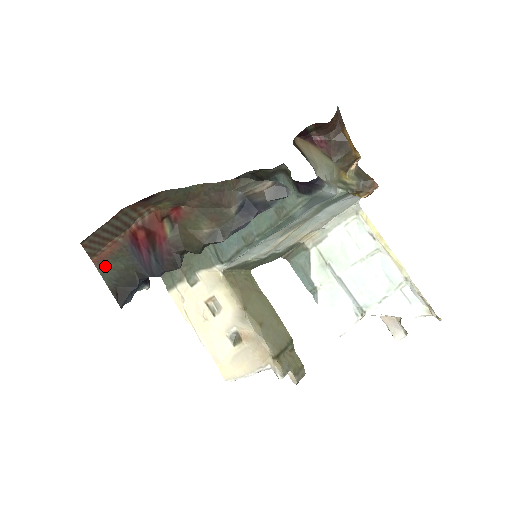
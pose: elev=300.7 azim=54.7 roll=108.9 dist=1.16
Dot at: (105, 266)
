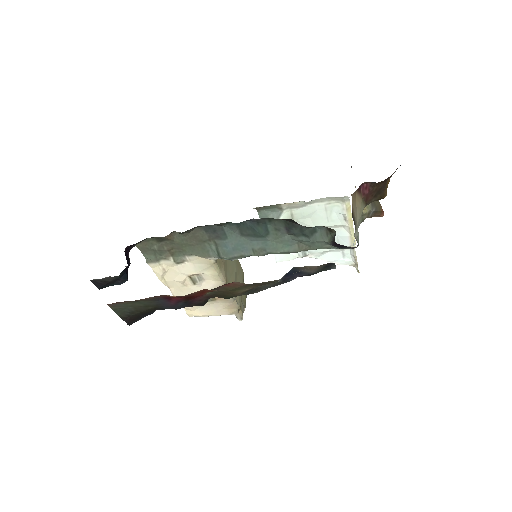
Dot at: (120, 305)
